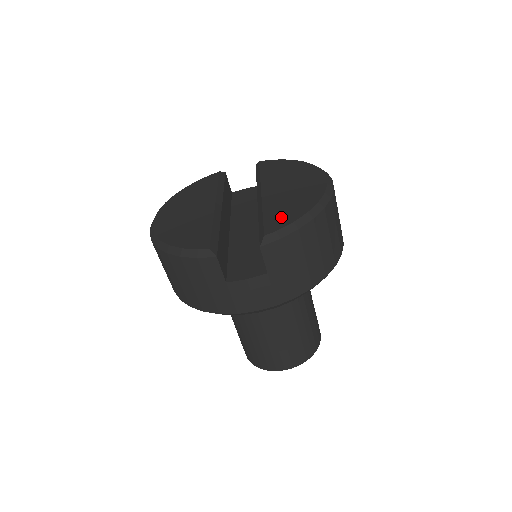
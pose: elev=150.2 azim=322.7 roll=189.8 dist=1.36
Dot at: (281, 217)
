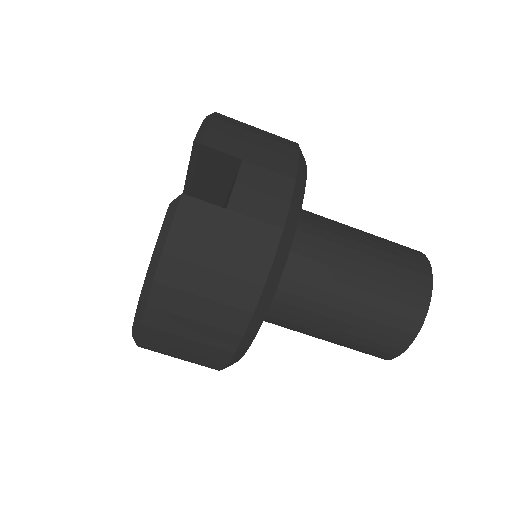
Dot at: occluded
